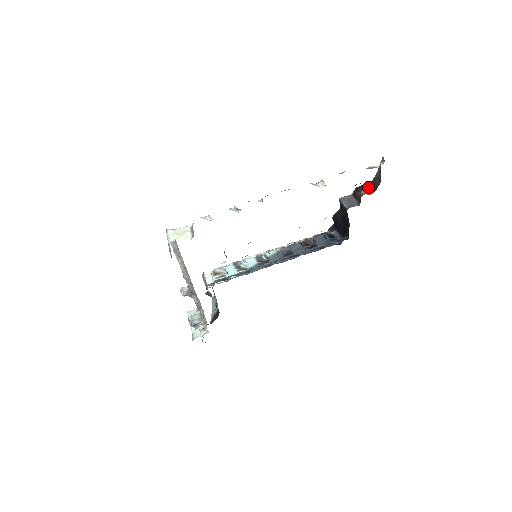
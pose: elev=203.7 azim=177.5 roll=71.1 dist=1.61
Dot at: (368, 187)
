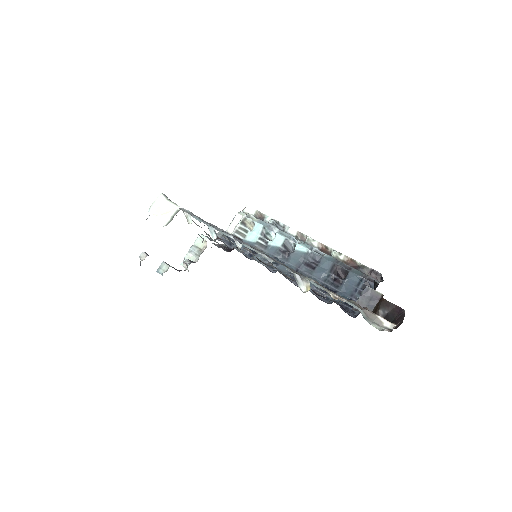
Dot at: (391, 313)
